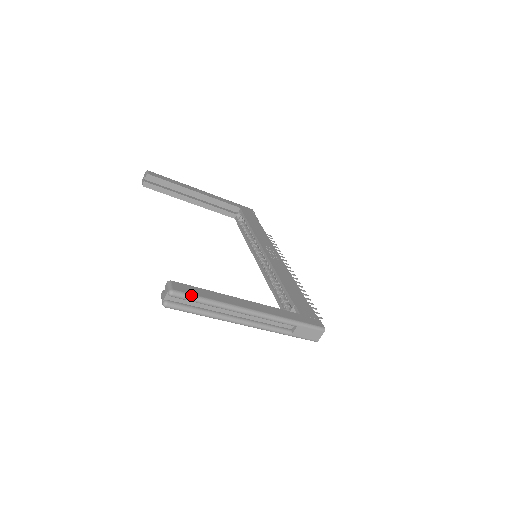
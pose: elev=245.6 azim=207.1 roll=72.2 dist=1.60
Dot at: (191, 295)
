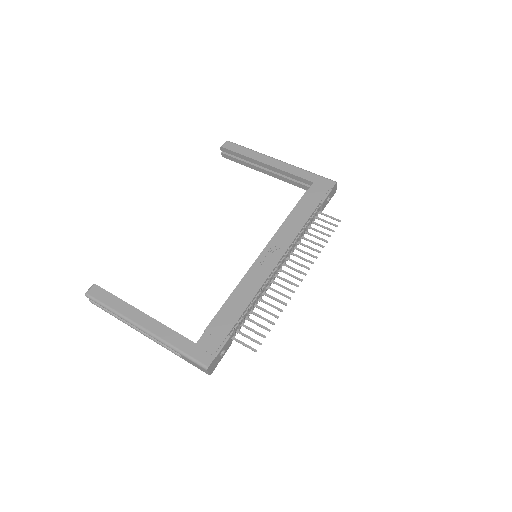
Dot at: (97, 300)
